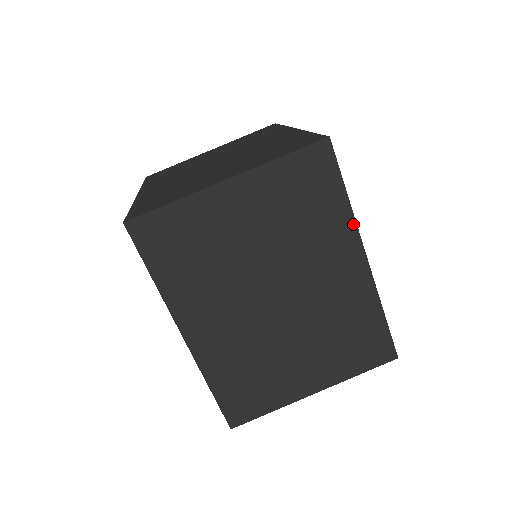
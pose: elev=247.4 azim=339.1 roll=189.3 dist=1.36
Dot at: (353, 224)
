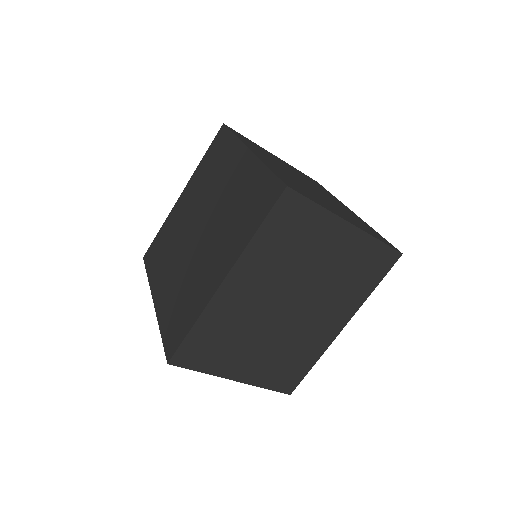
Dot at: (360, 305)
